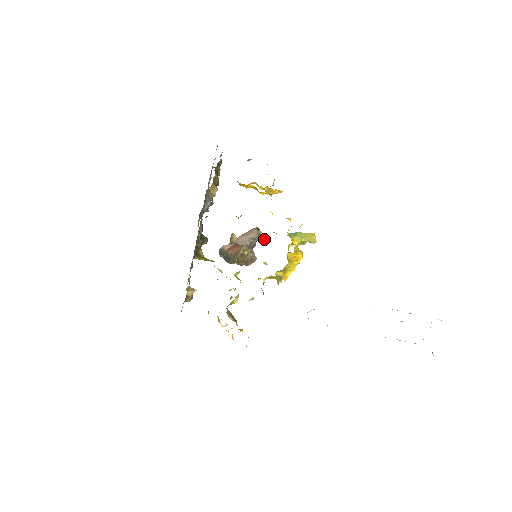
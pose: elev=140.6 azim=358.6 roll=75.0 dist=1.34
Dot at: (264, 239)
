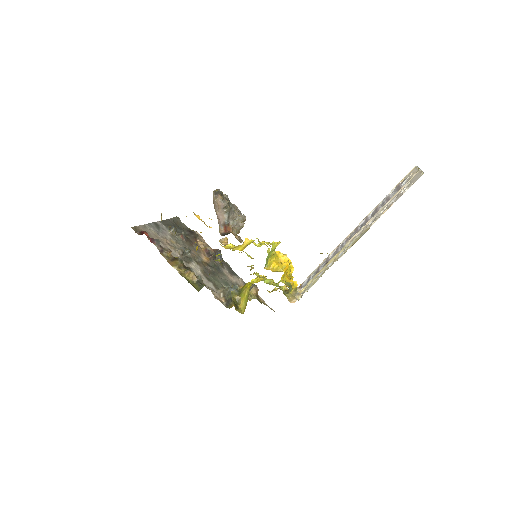
Dot at: (250, 257)
